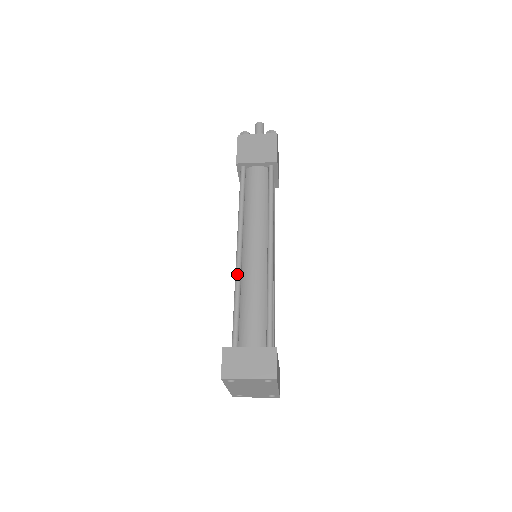
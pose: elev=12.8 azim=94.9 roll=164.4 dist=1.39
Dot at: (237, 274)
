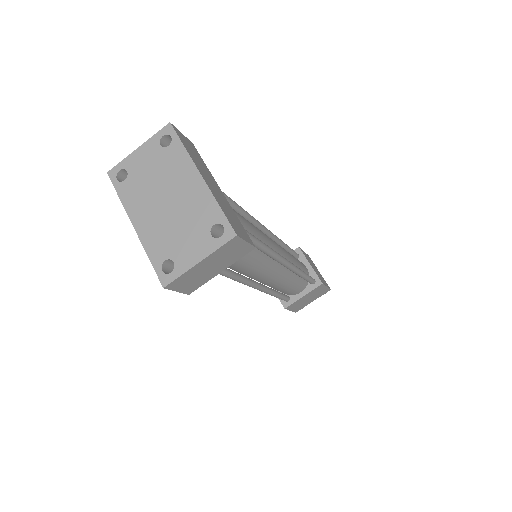
Dot at: occluded
